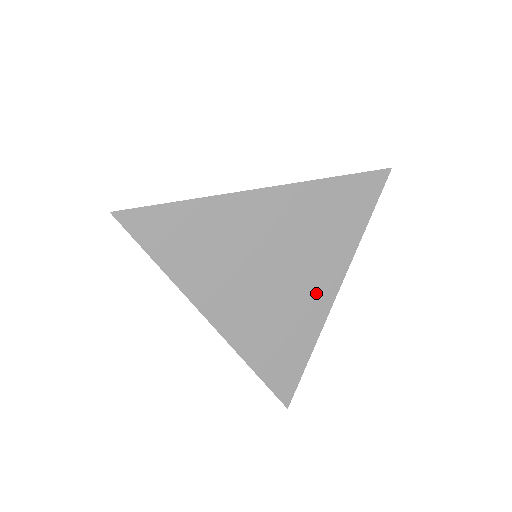
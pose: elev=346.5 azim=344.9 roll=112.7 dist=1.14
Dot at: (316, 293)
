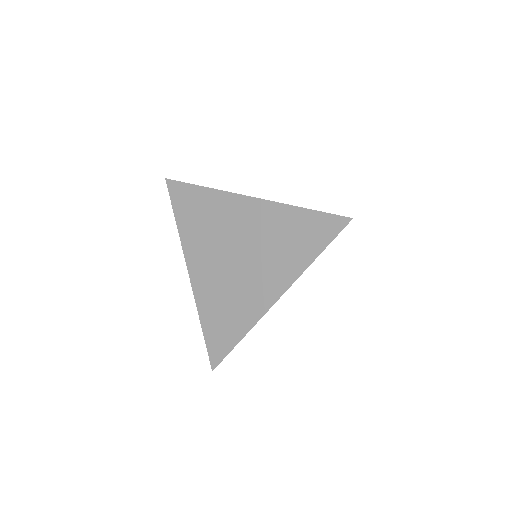
Dot at: (261, 292)
